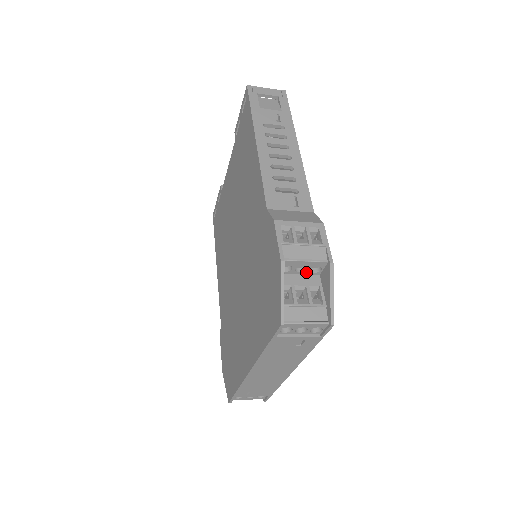
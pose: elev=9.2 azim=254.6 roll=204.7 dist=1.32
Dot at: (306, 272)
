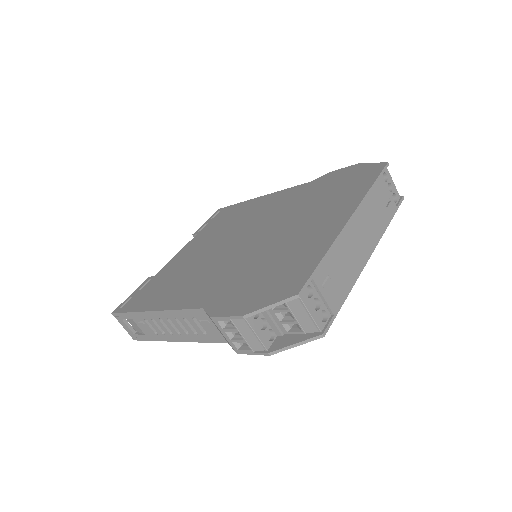
Dot at: occluded
